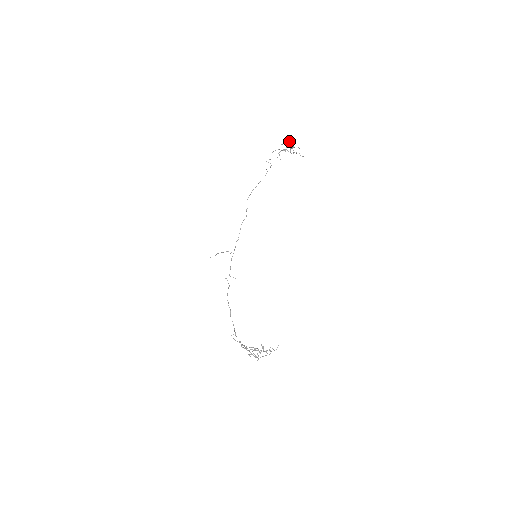
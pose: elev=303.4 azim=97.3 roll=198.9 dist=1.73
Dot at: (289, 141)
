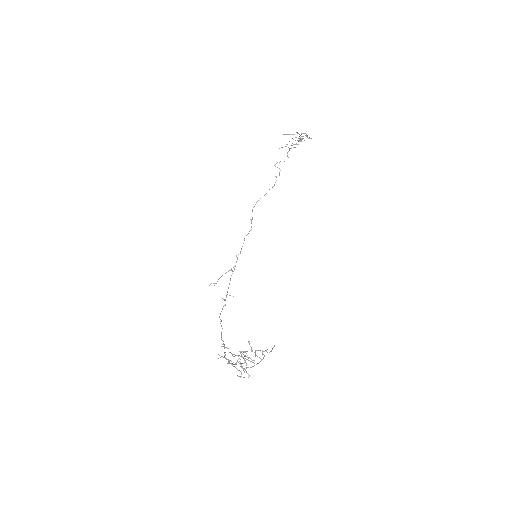
Dot at: (296, 132)
